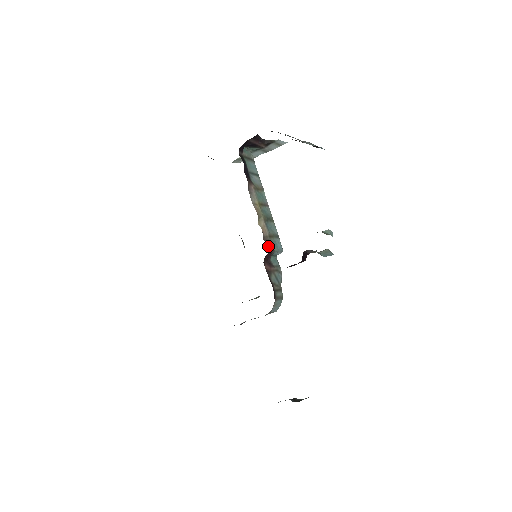
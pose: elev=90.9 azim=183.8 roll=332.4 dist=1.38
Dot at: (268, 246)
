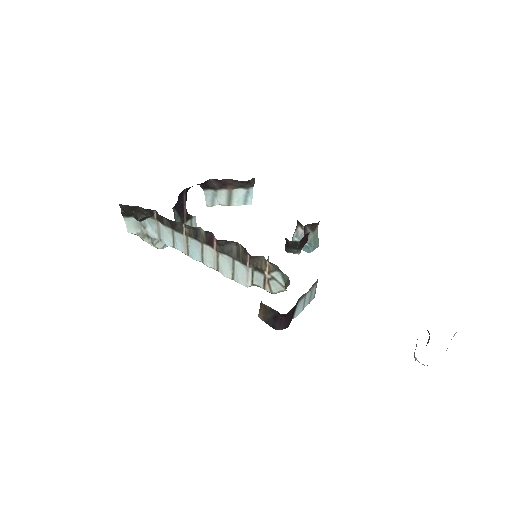
Dot at: occluded
